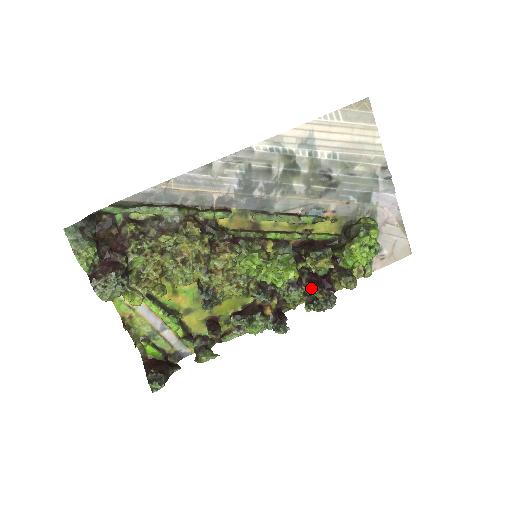
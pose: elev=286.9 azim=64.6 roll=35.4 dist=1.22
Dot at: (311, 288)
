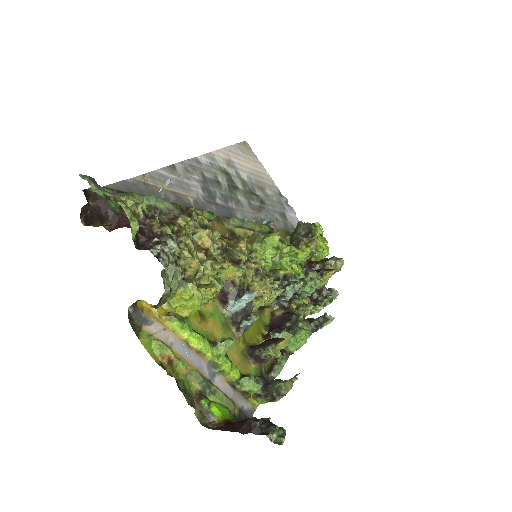
Dot at: (317, 273)
